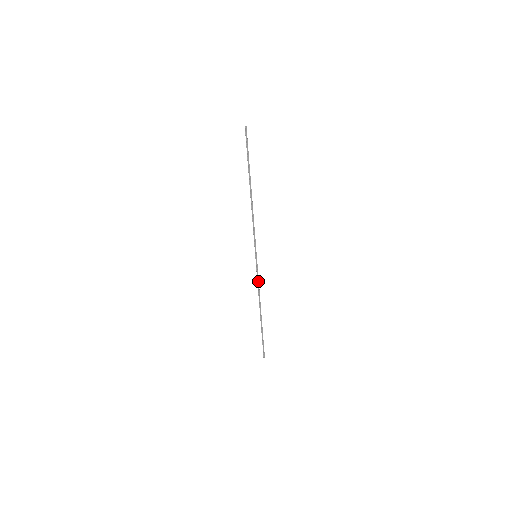
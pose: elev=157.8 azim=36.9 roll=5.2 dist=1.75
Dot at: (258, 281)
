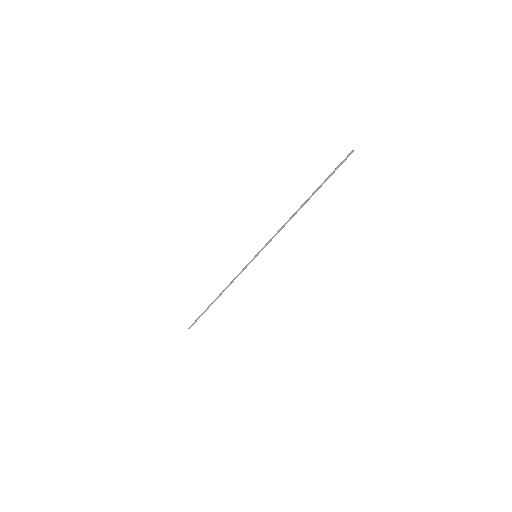
Dot at: occluded
